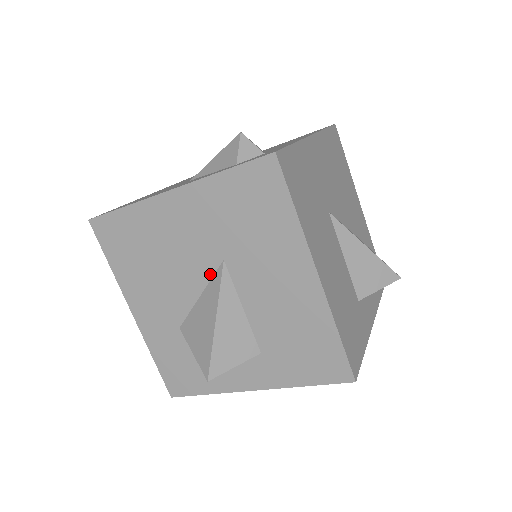
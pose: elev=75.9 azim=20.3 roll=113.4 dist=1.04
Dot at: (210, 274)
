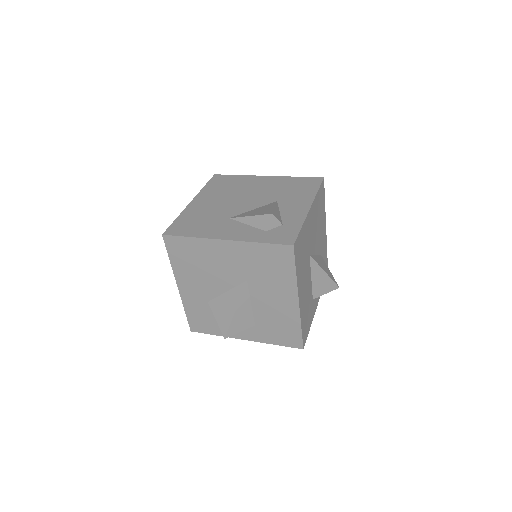
Dot at: (236, 284)
